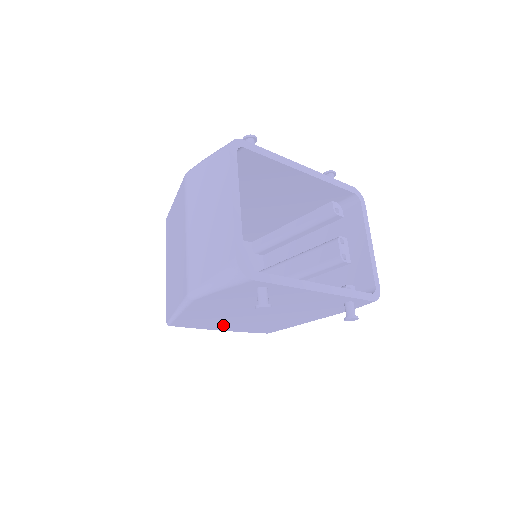
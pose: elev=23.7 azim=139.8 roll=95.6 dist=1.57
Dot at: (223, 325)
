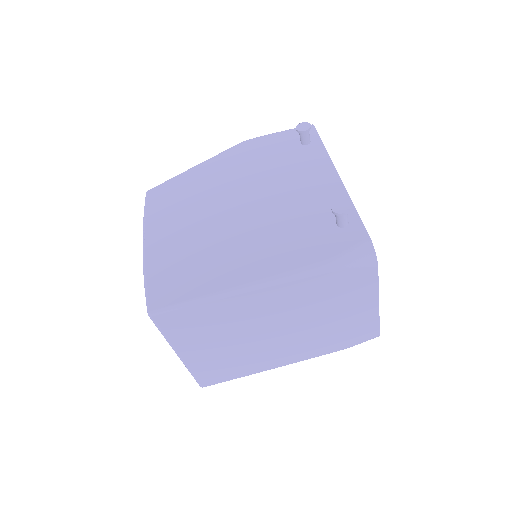
Dot at: (173, 224)
